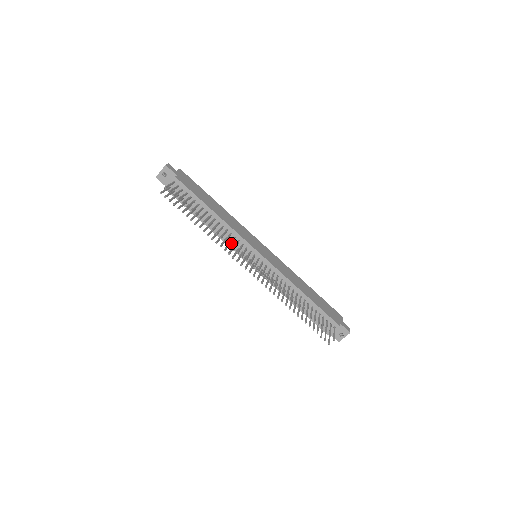
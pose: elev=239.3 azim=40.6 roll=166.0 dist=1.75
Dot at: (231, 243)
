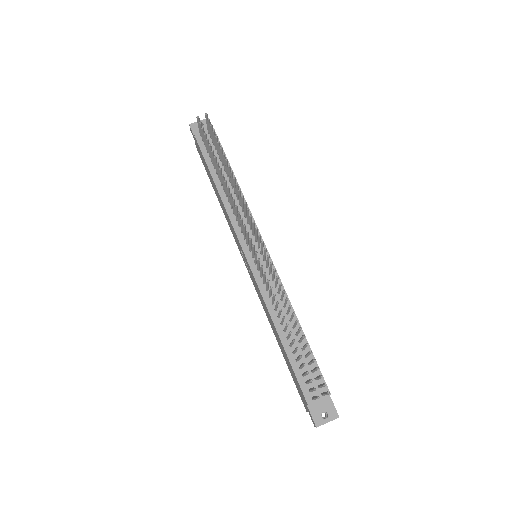
Dot at: (246, 206)
